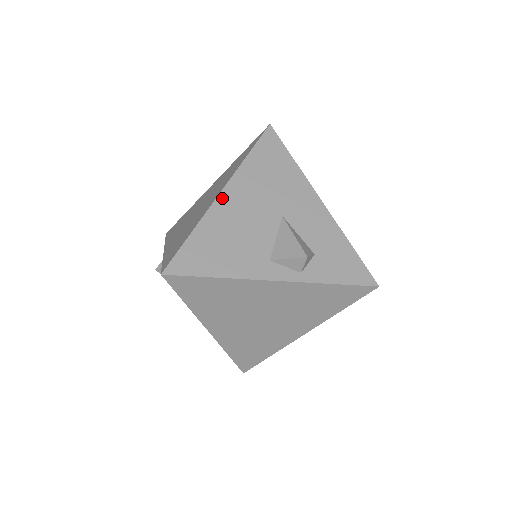
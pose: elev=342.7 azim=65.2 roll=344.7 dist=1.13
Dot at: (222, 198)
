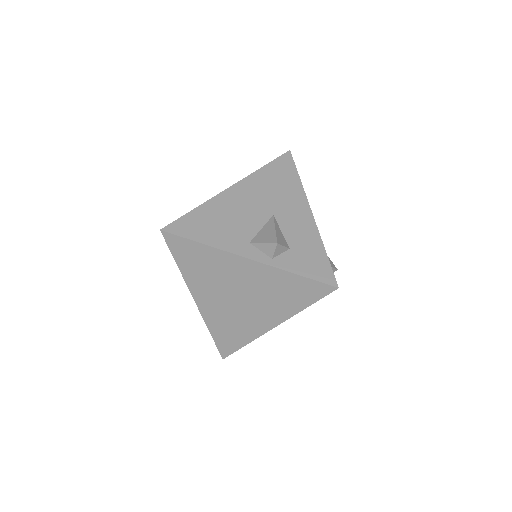
Dot at: (229, 191)
